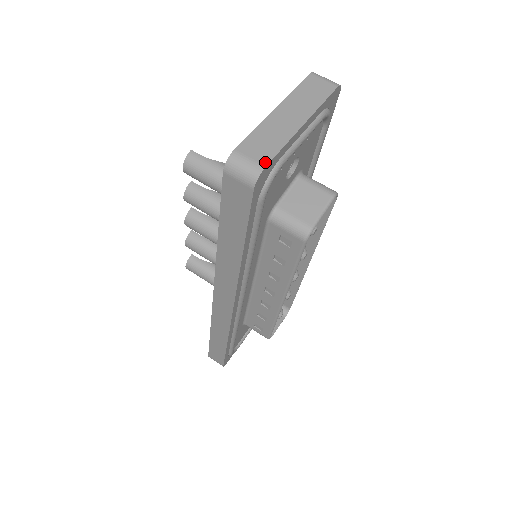
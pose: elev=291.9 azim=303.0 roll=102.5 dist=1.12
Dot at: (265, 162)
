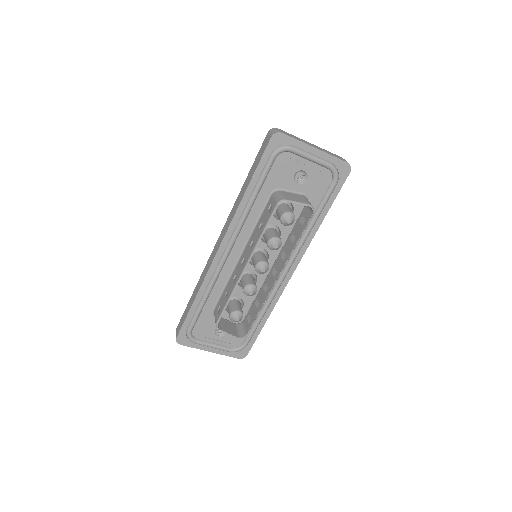
Dot at: (284, 133)
